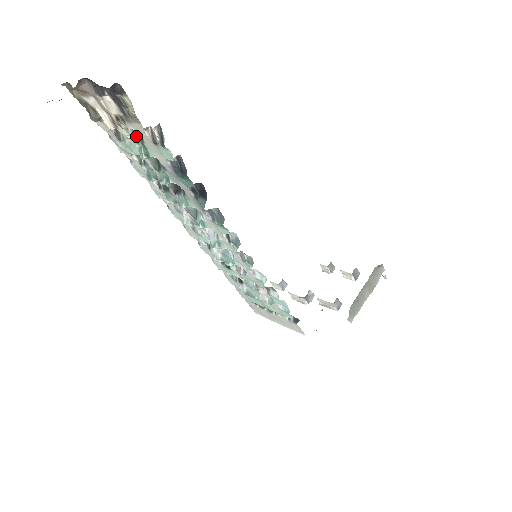
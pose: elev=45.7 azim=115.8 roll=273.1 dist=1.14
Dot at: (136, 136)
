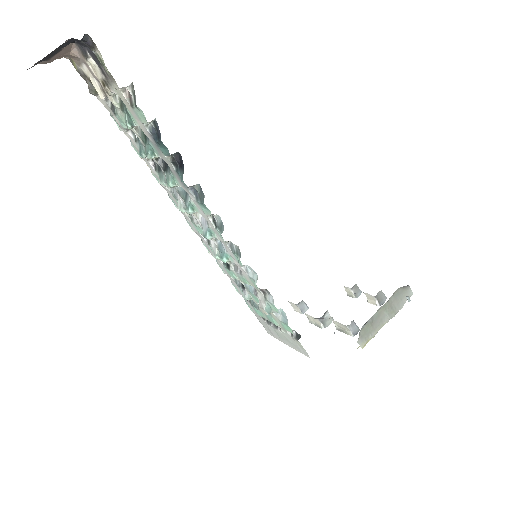
Dot at: (123, 104)
